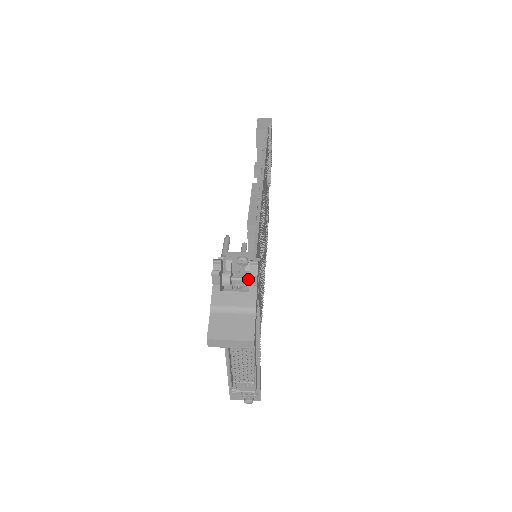
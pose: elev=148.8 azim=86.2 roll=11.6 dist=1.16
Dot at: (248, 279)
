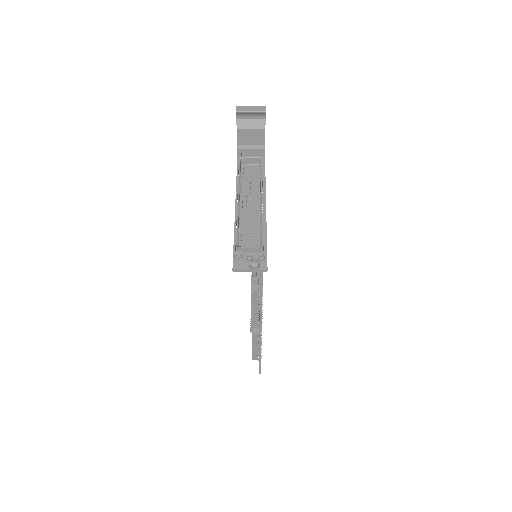
Dot at: occluded
